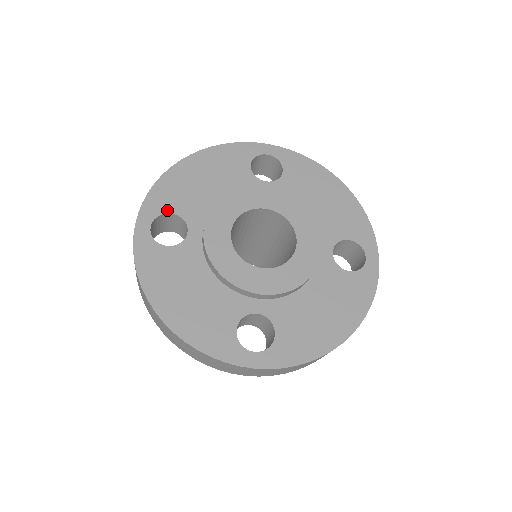
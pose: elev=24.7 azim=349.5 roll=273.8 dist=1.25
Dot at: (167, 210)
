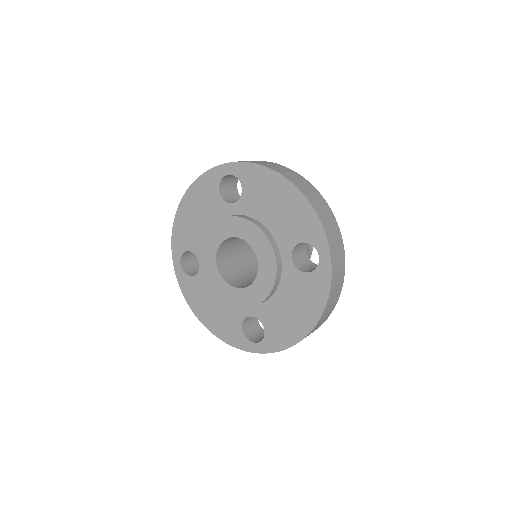
Dot at: (184, 249)
